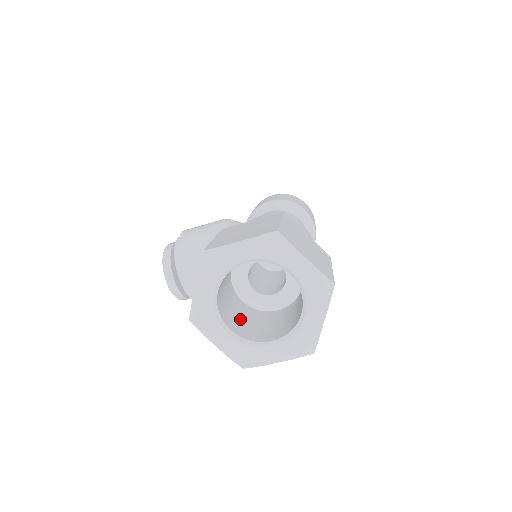
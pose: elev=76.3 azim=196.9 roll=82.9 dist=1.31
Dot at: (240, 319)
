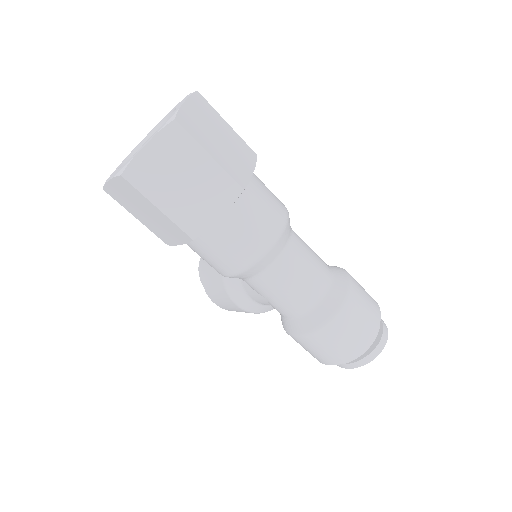
Dot at: occluded
